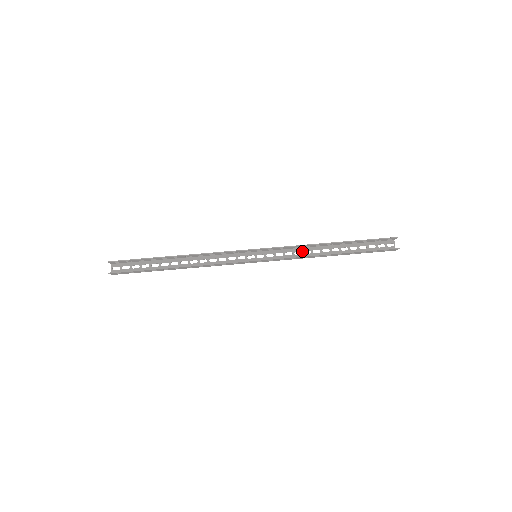
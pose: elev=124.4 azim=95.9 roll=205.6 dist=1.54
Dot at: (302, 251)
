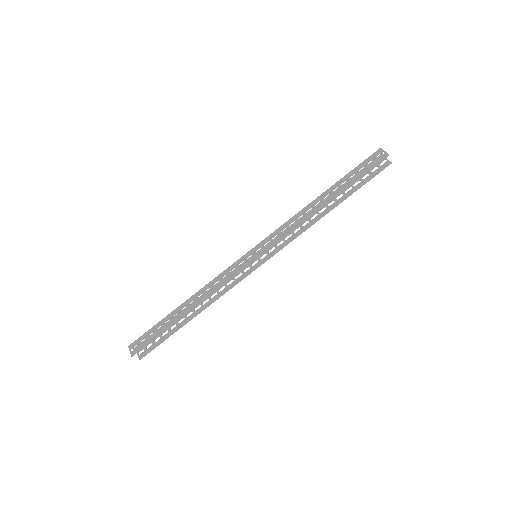
Dot at: occluded
